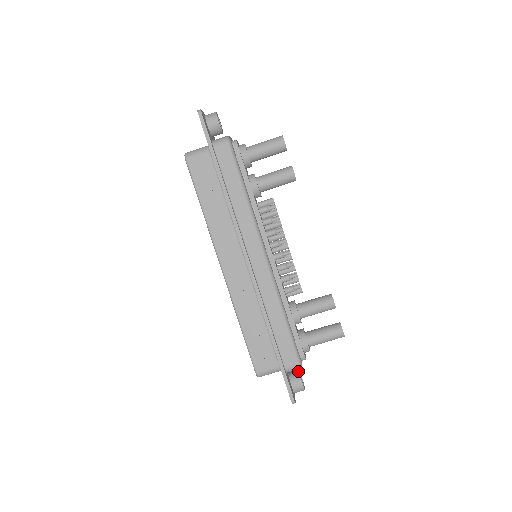
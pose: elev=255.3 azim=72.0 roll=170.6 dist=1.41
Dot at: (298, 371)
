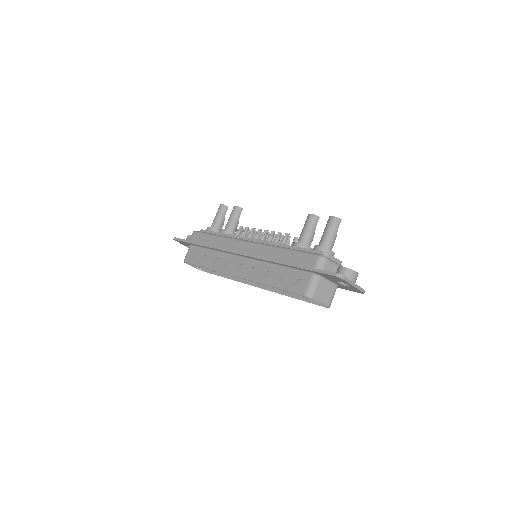
Dot at: occluded
